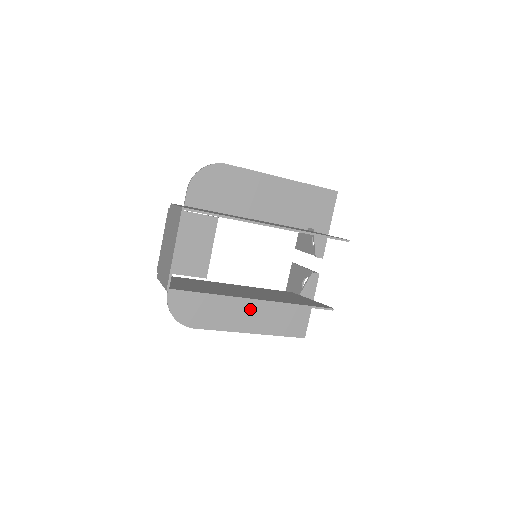
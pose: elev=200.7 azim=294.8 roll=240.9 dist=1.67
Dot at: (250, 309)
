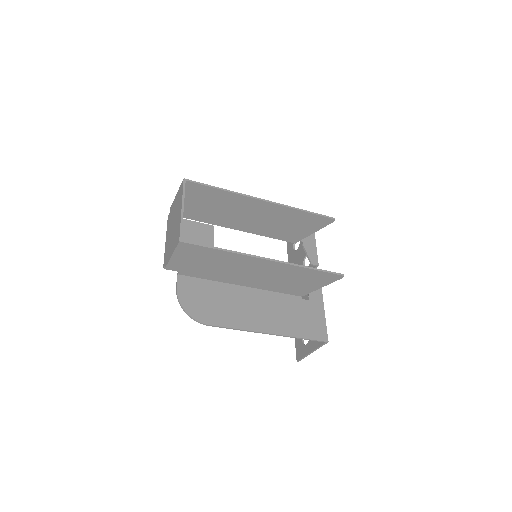
Dot at: (263, 308)
